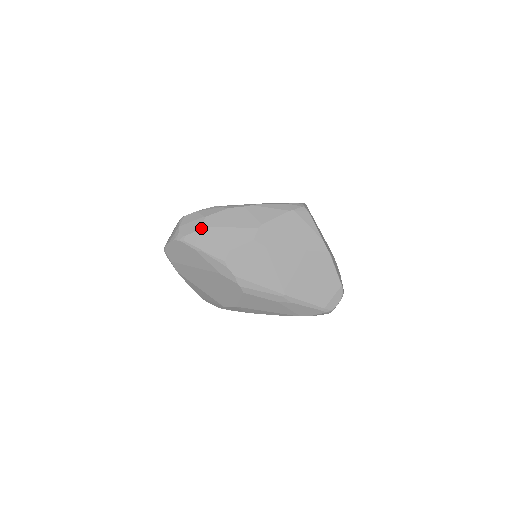
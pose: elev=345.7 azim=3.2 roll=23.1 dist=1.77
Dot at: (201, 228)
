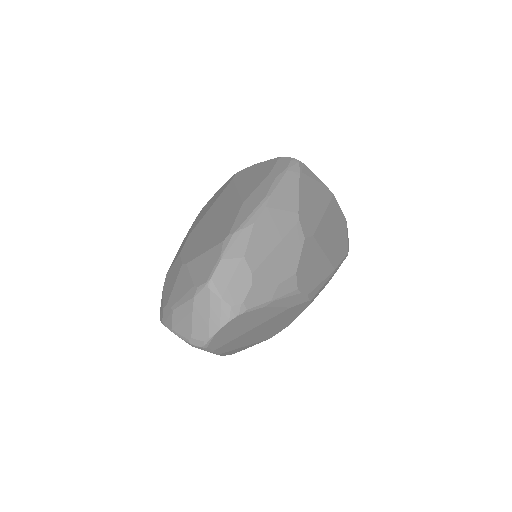
Dot at: (254, 275)
